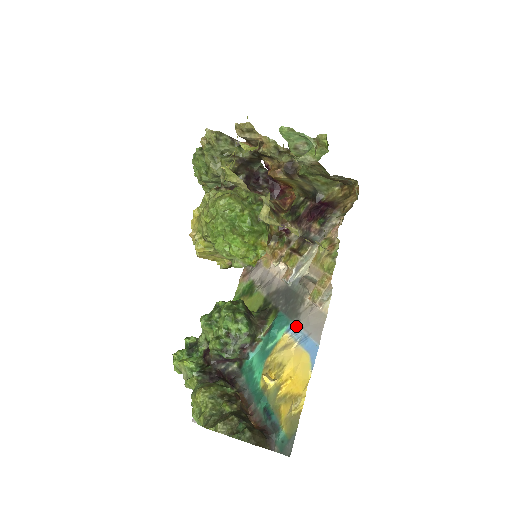
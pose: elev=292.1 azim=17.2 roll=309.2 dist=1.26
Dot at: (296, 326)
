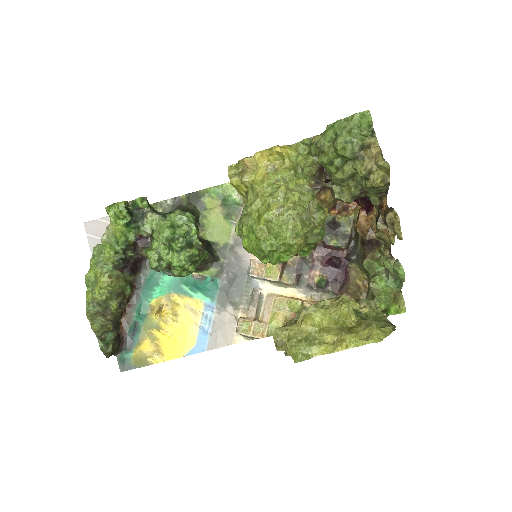
Dot at: (213, 313)
